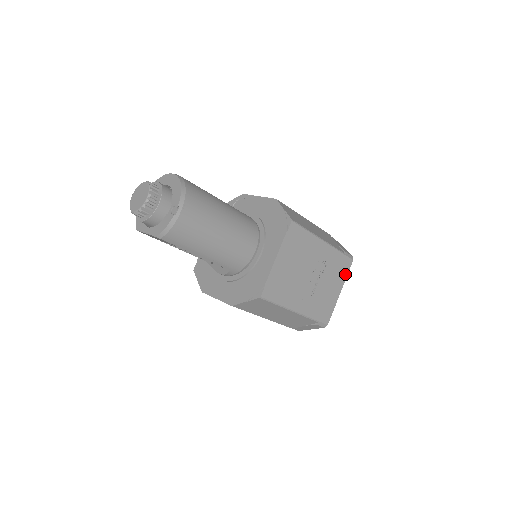
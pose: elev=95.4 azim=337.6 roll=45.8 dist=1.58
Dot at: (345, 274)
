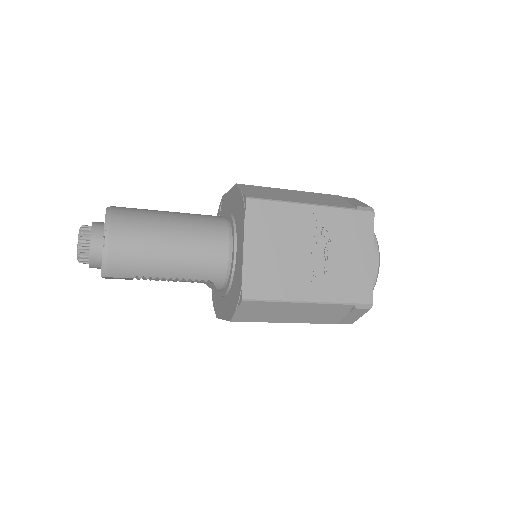
Dot at: (369, 233)
